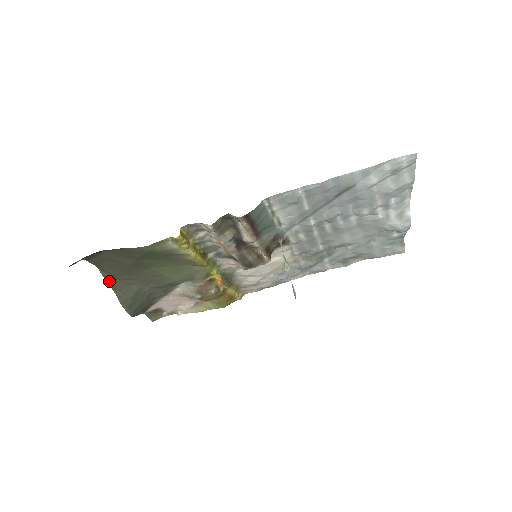
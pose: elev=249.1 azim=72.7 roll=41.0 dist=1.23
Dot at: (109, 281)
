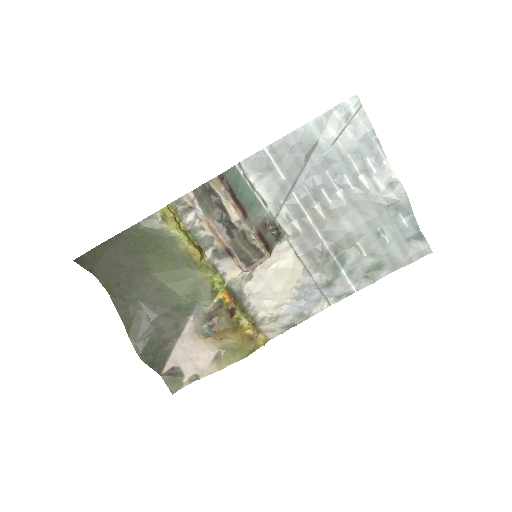
Dot at: (119, 309)
